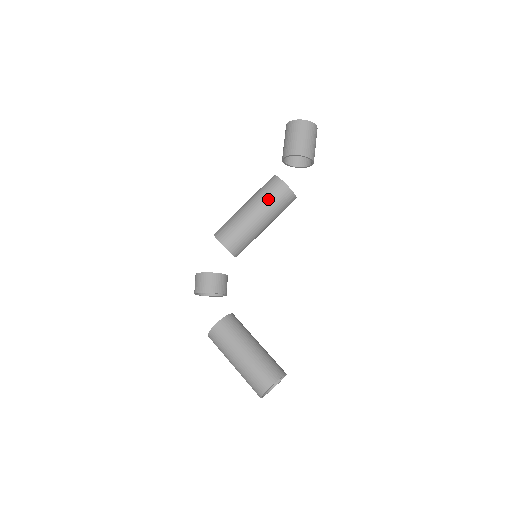
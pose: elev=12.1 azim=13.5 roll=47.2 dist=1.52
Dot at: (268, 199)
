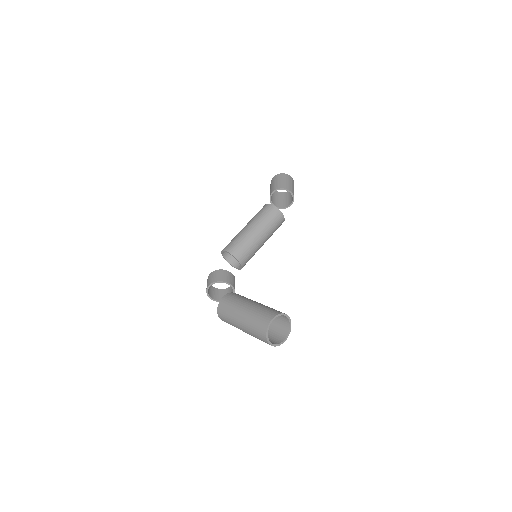
Dot at: (260, 216)
